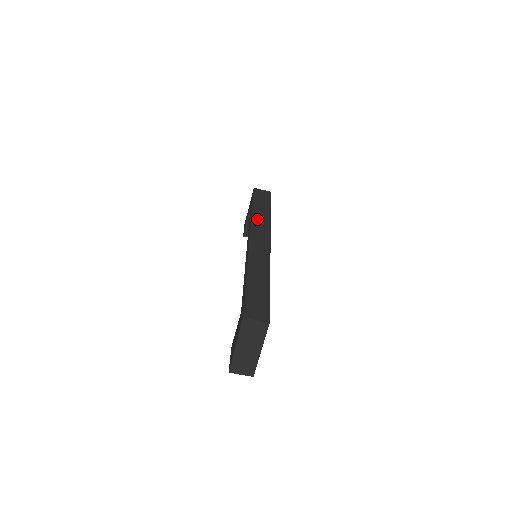
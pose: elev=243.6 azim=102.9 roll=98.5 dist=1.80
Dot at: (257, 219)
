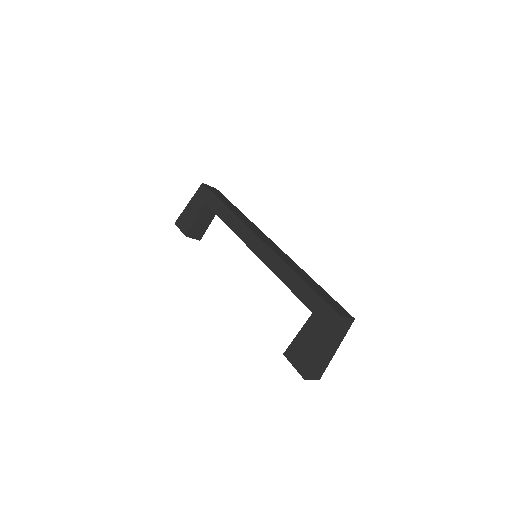
Dot at: (241, 217)
